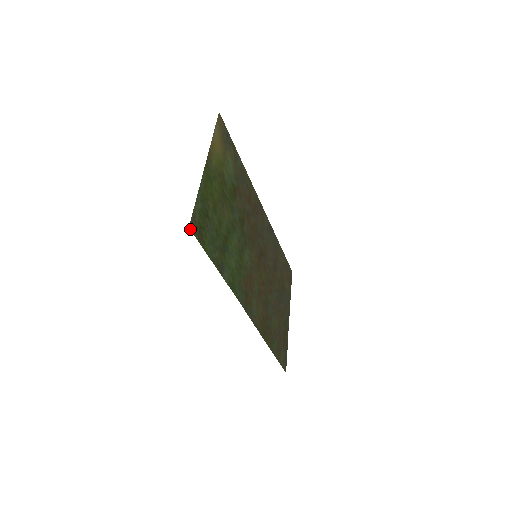
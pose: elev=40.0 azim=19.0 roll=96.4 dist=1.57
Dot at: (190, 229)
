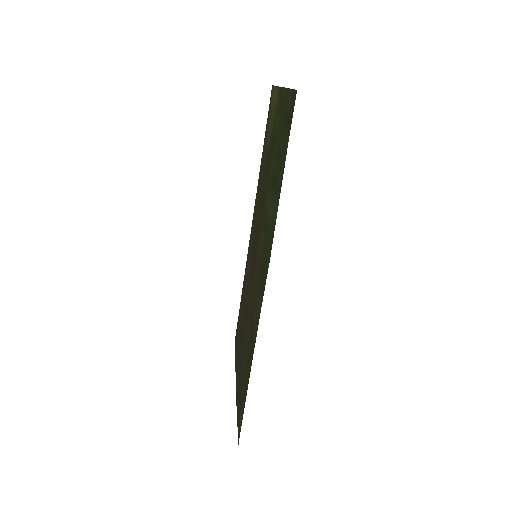
Dot at: occluded
